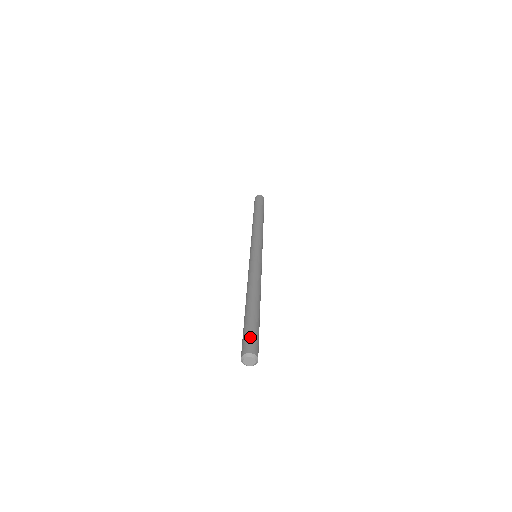
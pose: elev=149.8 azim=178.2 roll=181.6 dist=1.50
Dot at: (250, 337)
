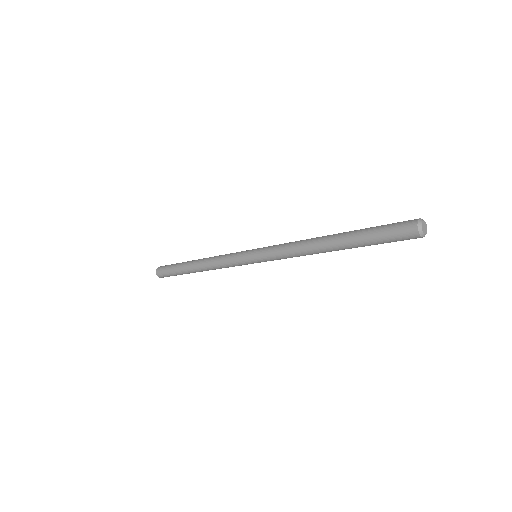
Dot at: (394, 224)
